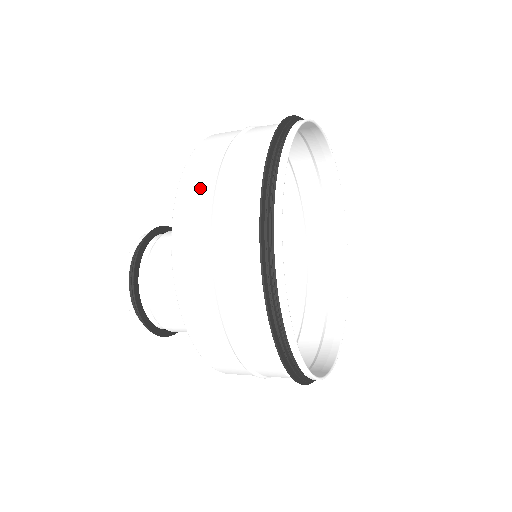
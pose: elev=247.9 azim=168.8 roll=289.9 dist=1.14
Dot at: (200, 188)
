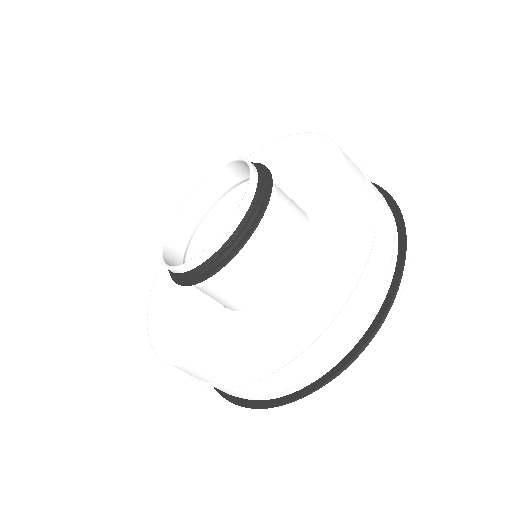
Dot at: (362, 184)
